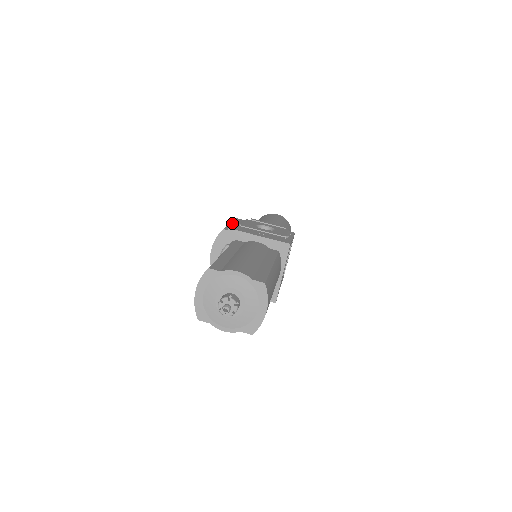
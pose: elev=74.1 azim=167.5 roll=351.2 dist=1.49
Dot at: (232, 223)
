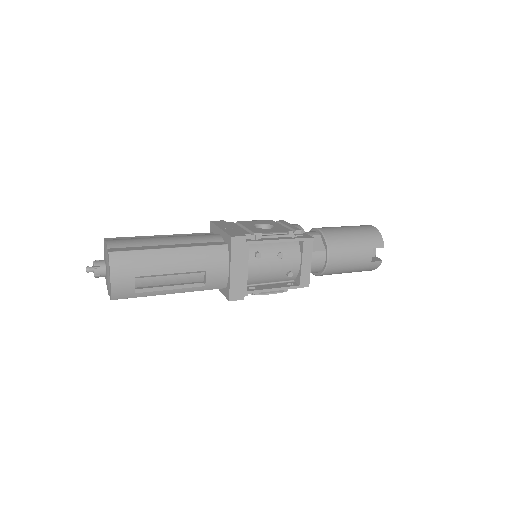
Dot at: occluded
